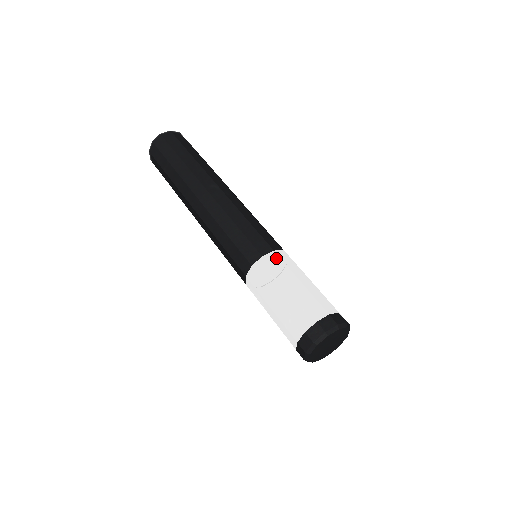
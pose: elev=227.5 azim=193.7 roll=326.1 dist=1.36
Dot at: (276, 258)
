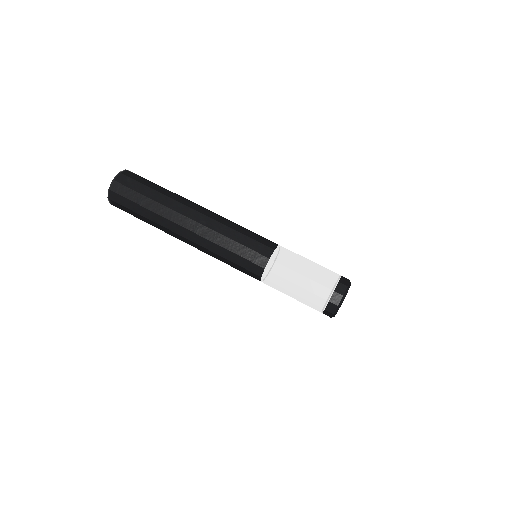
Dot at: (275, 265)
